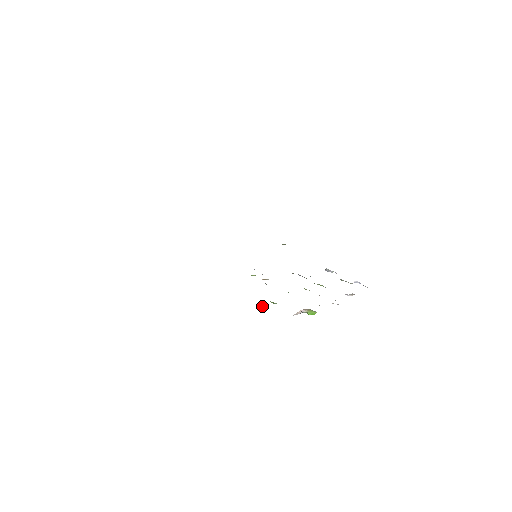
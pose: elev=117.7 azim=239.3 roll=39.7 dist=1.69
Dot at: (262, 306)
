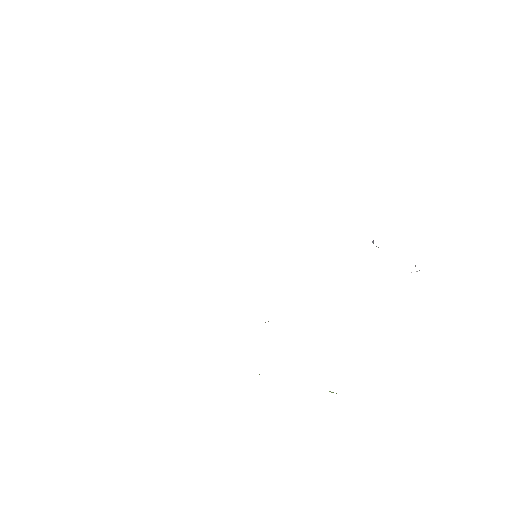
Dot at: occluded
